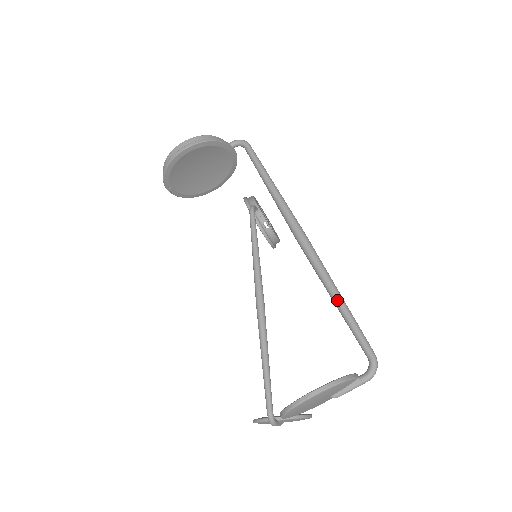
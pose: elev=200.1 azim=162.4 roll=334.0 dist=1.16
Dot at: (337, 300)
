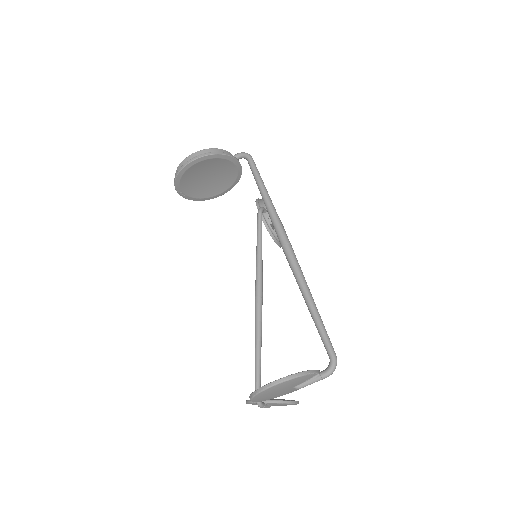
Dot at: (309, 304)
